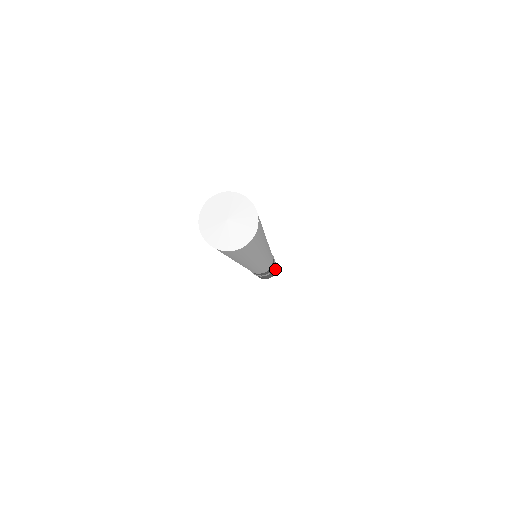
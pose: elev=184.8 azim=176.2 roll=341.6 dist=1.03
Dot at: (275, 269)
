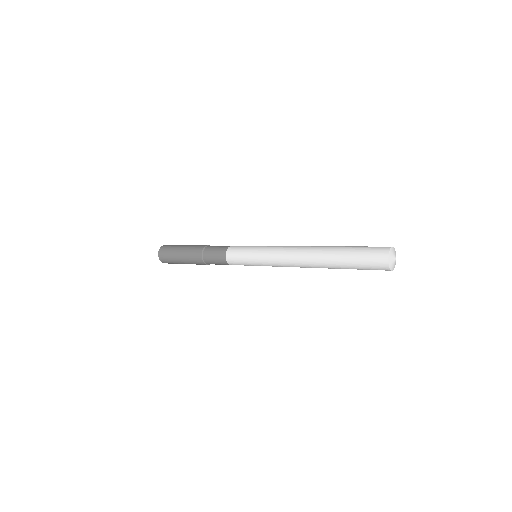
Dot at: occluded
